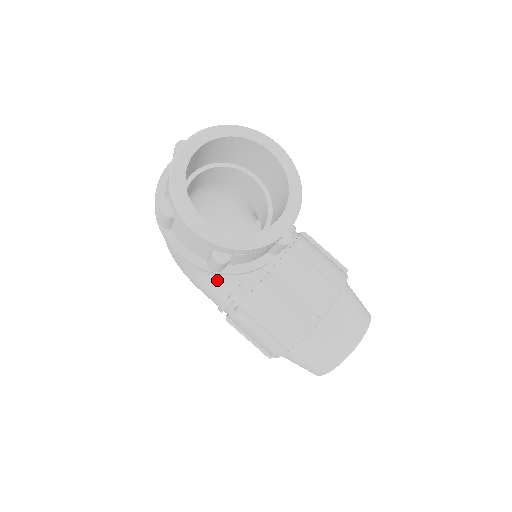
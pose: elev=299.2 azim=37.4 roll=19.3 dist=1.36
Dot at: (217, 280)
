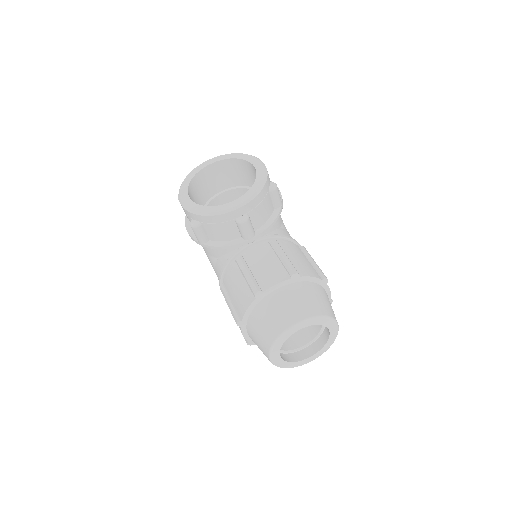
Dot at: (218, 263)
